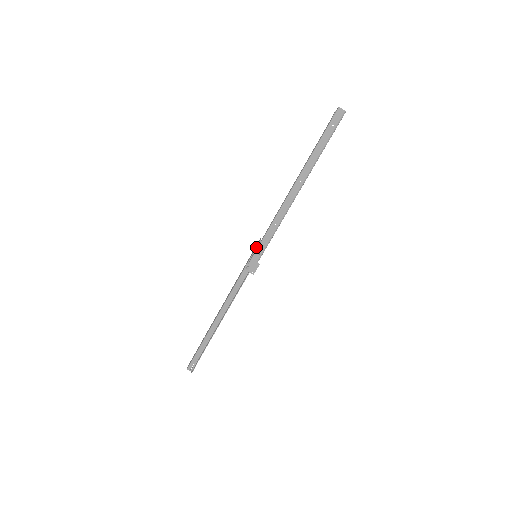
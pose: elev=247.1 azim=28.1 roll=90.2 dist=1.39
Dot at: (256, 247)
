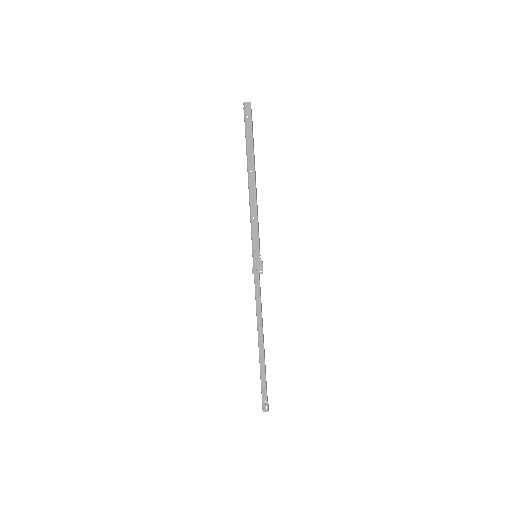
Dot at: (252, 249)
